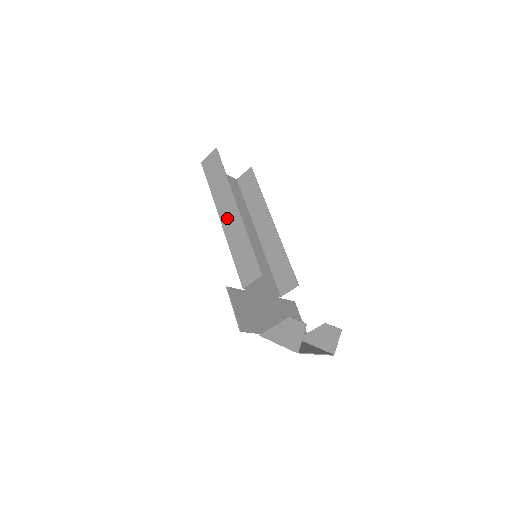
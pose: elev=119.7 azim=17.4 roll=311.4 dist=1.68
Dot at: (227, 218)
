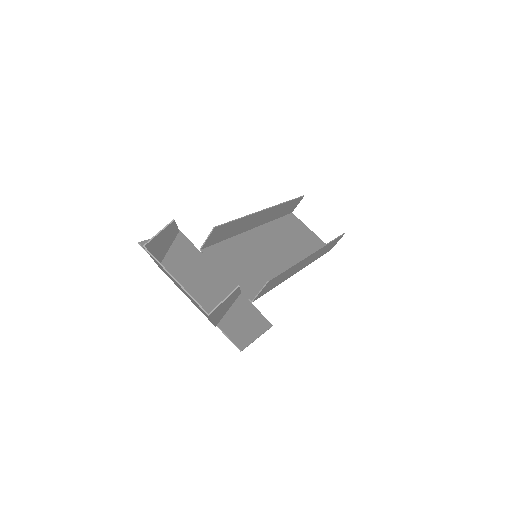
Dot at: (255, 222)
